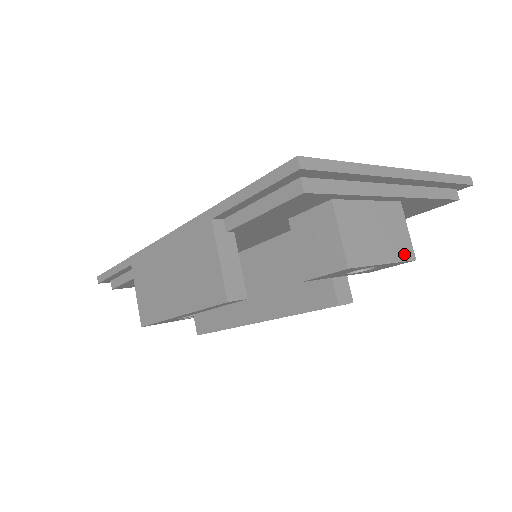
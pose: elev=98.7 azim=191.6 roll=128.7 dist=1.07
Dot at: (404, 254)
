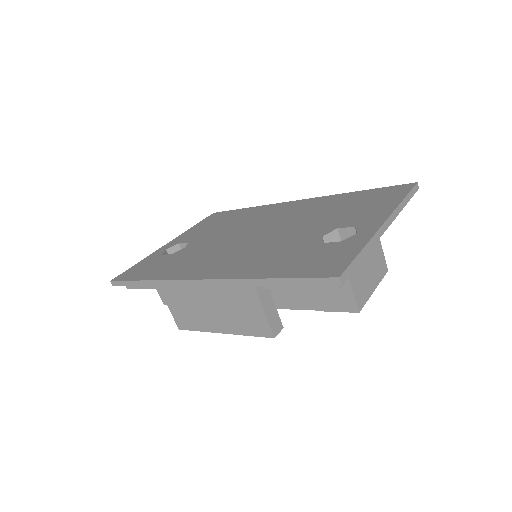
Dot at: (382, 273)
